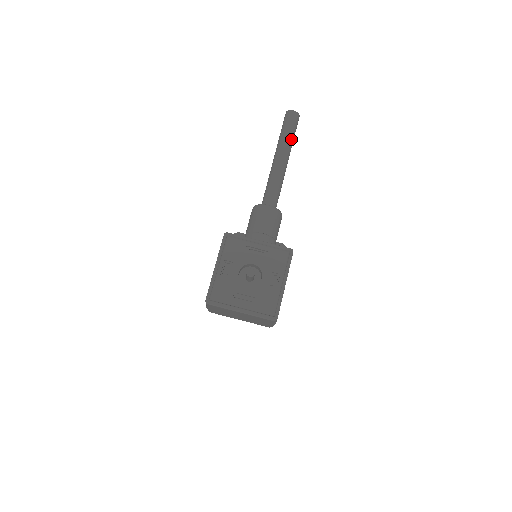
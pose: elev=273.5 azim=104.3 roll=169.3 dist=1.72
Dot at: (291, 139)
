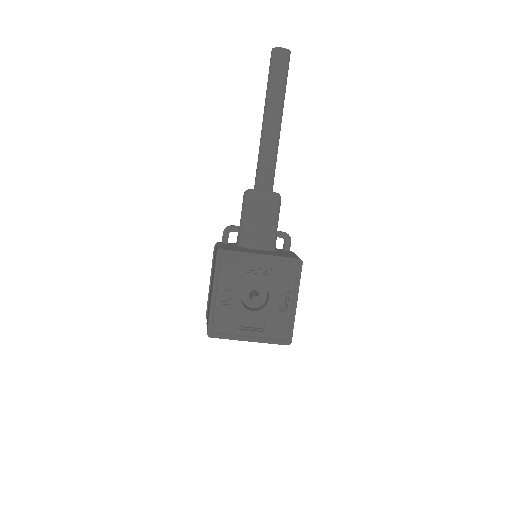
Dot at: (283, 91)
